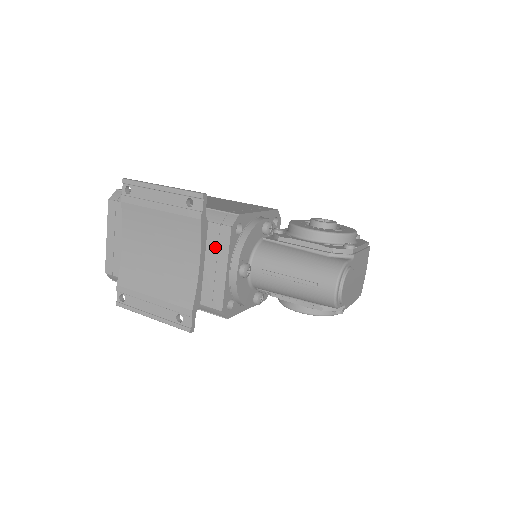
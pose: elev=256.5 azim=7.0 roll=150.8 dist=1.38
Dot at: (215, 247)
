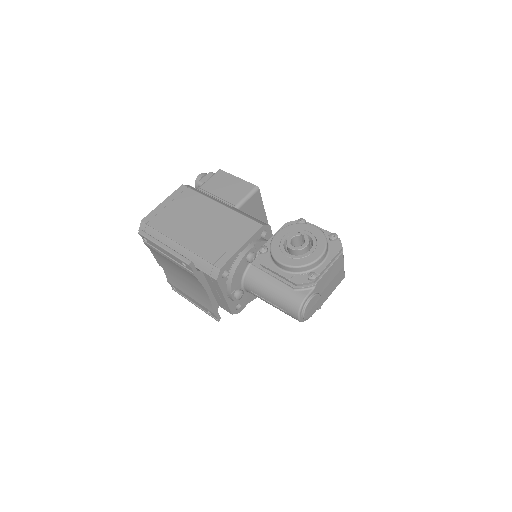
Dot at: (213, 285)
